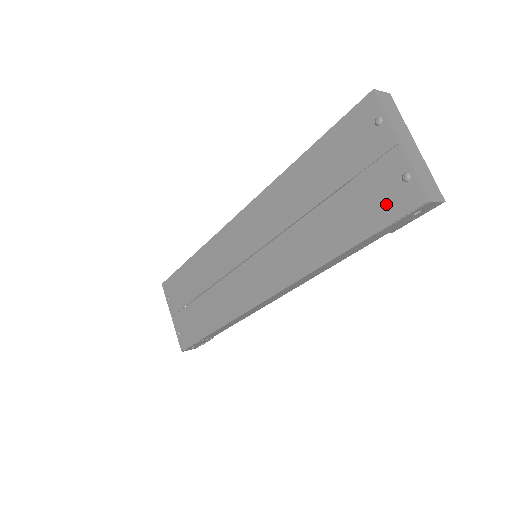
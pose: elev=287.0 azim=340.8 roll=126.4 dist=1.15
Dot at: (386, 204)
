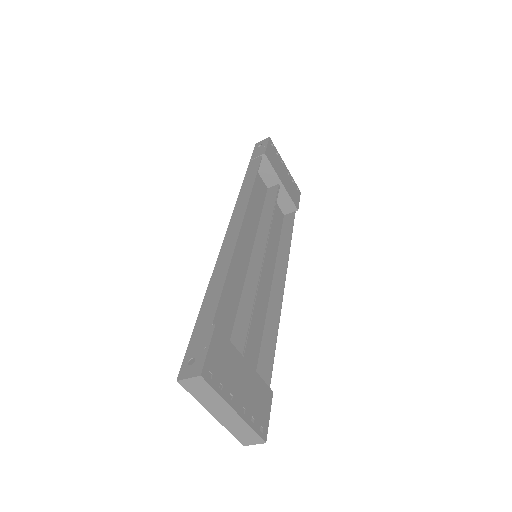
Dot at: occluded
